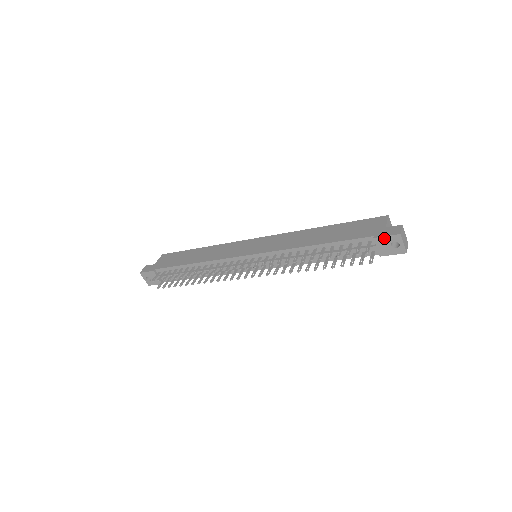
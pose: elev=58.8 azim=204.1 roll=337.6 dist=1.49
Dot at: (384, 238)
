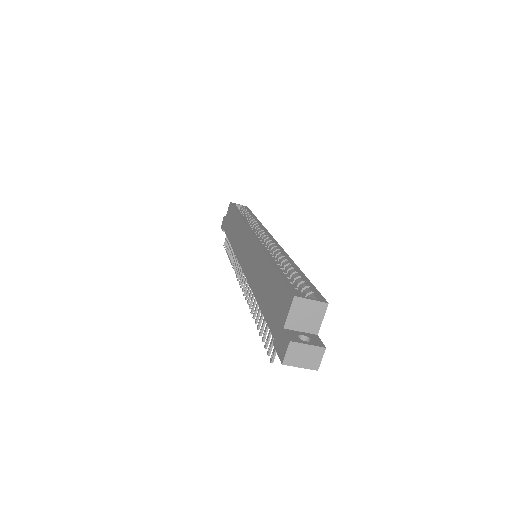
Dot at: (279, 351)
